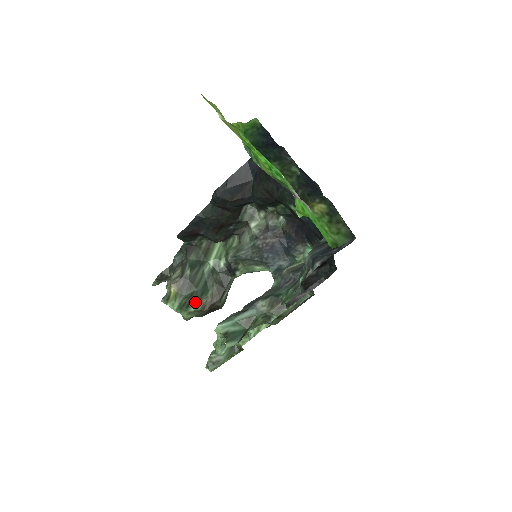
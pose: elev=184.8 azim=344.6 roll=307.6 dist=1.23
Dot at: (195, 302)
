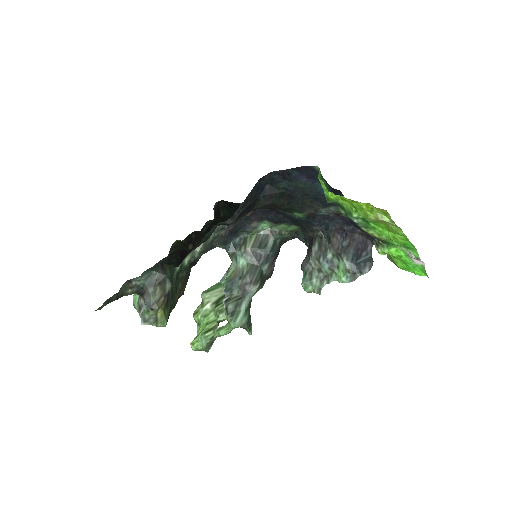
Dot at: occluded
